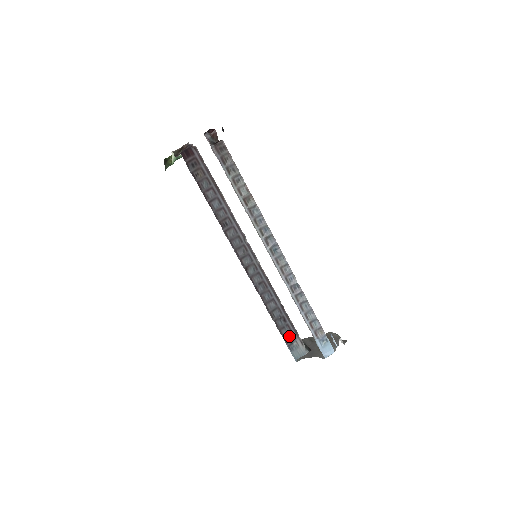
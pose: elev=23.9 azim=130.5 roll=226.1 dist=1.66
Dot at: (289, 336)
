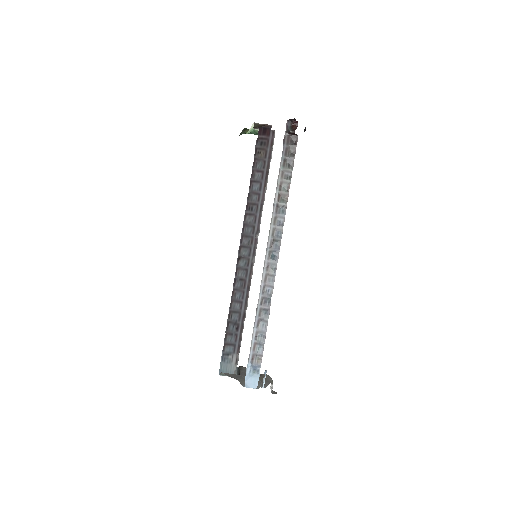
Dot at: (230, 346)
